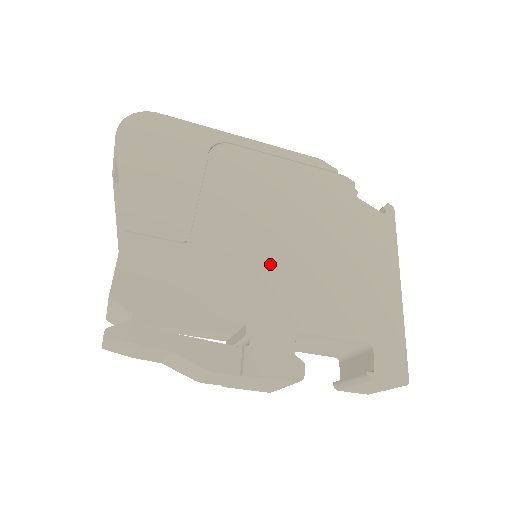
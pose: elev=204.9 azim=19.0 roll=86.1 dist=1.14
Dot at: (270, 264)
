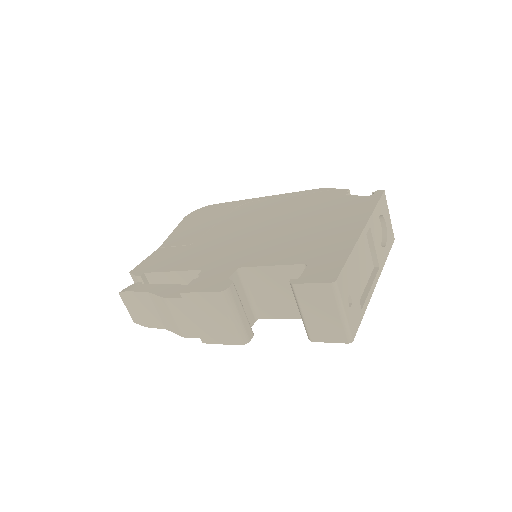
Dot at: (242, 241)
